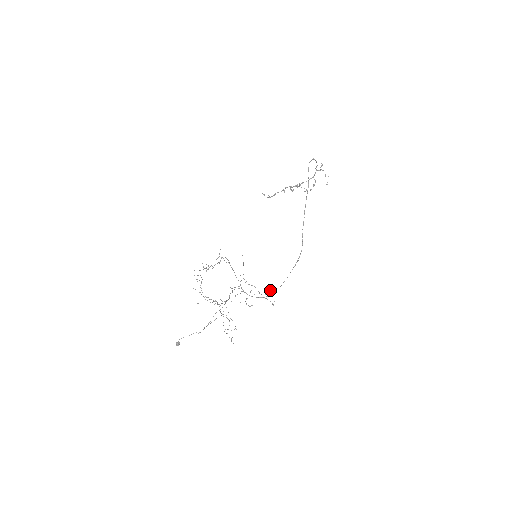
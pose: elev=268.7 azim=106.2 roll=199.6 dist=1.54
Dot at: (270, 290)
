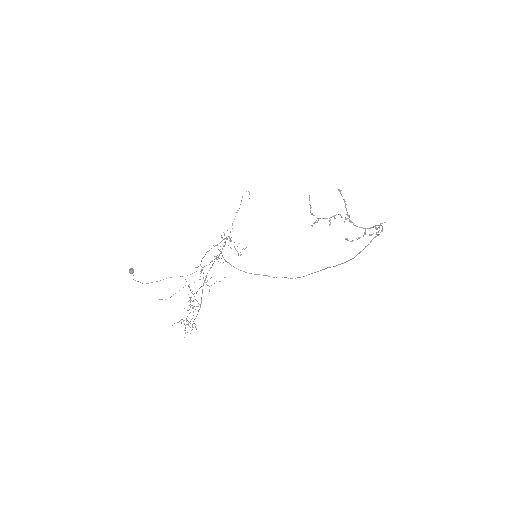
Dot at: (245, 248)
